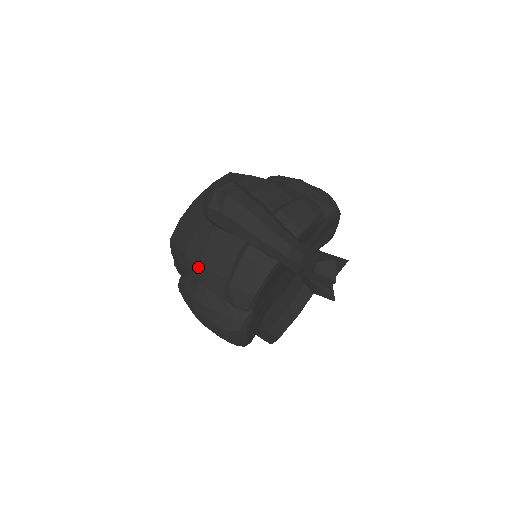
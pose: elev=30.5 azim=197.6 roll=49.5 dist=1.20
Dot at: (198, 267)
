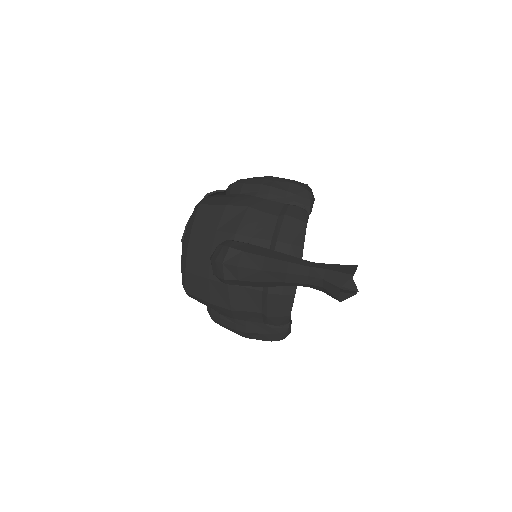
Dot at: (230, 311)
